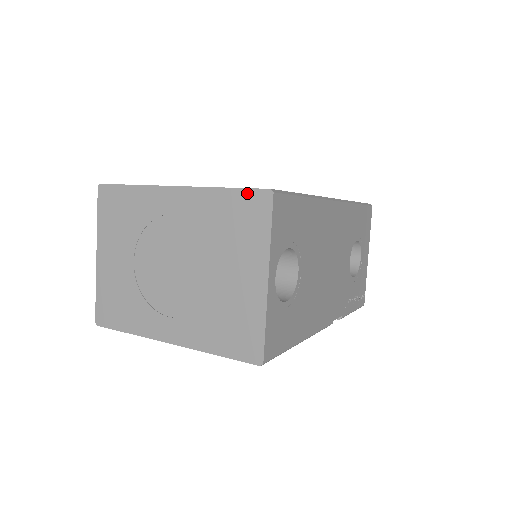
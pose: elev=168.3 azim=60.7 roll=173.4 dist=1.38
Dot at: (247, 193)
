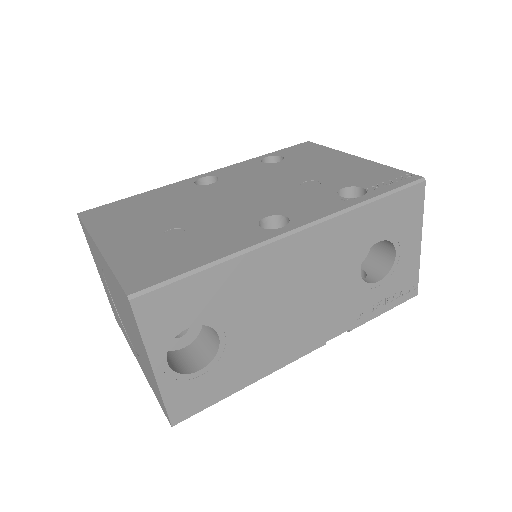
Dot at: (120, 287)
